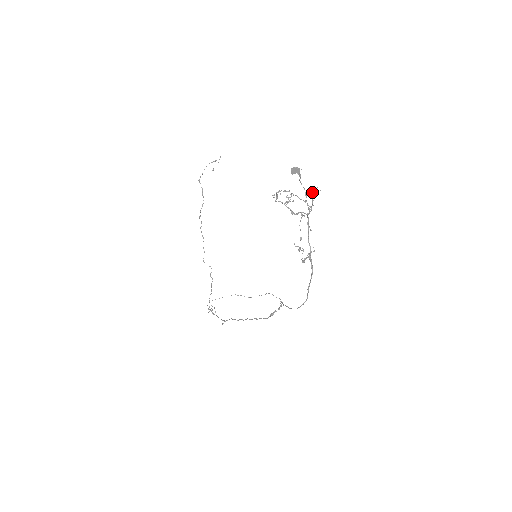
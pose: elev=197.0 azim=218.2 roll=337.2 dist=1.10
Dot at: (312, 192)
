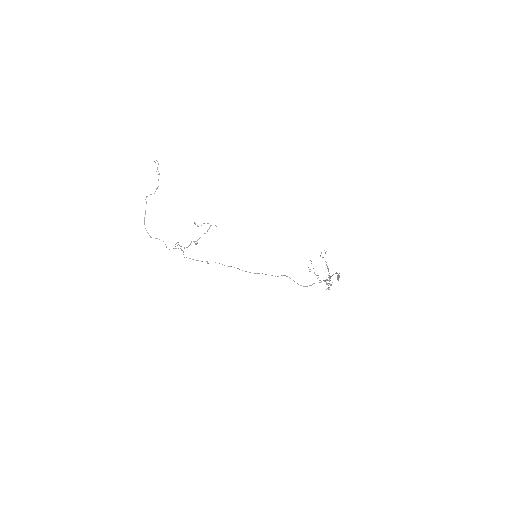
Dot at: occluded
